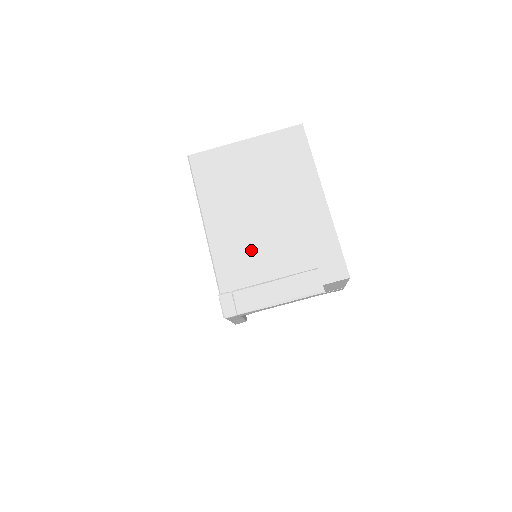
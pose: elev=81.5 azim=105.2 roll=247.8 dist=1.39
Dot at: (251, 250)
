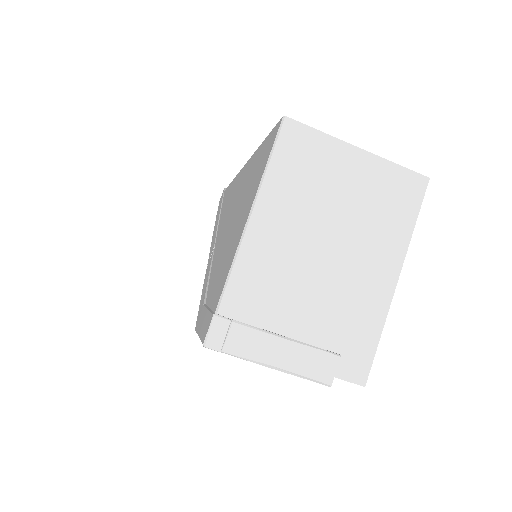
Dot at: (284, 285)
